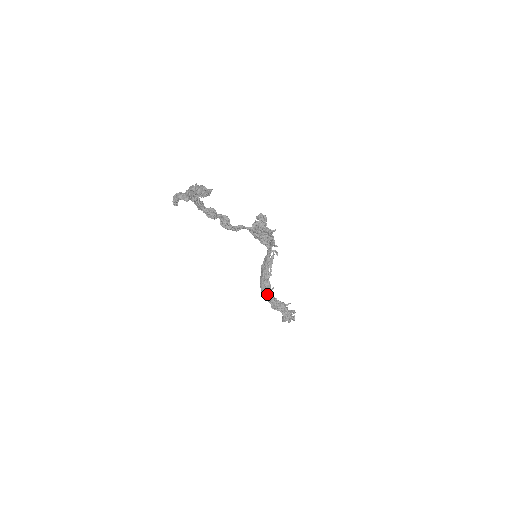
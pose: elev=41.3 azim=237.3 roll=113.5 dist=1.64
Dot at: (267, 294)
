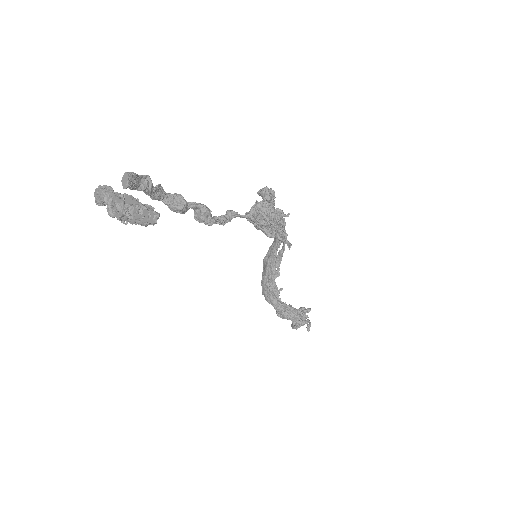
Dot at: (271, 299)
